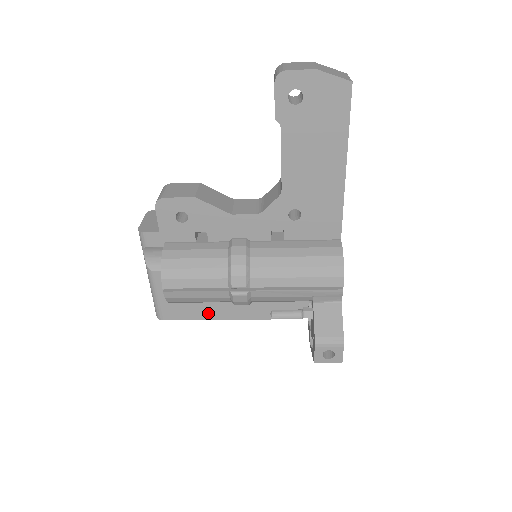
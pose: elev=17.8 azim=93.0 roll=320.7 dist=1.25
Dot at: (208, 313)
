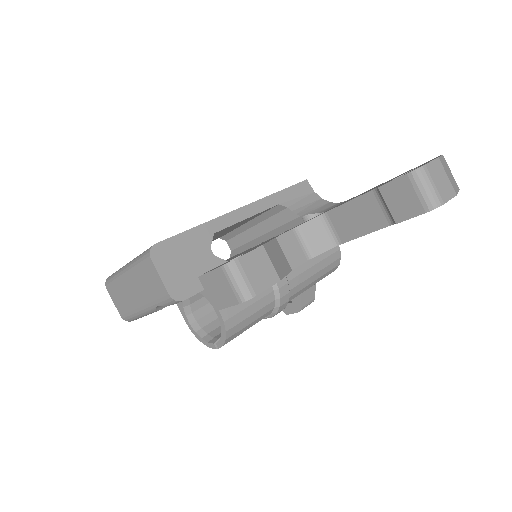
Dot at: occluded
